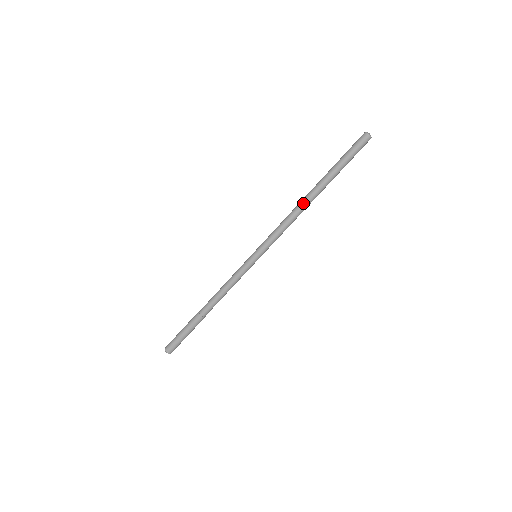
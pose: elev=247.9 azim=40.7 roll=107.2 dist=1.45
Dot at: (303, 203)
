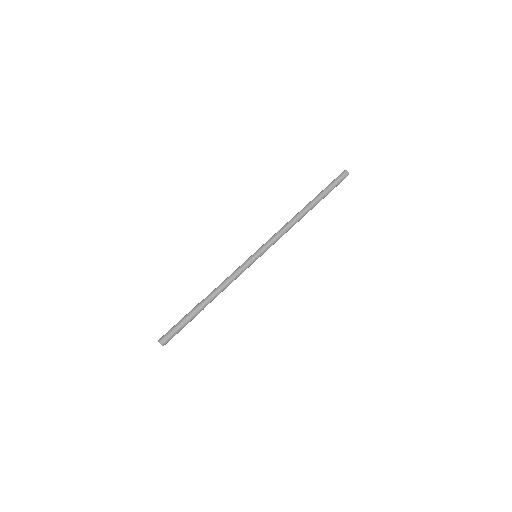
Dot at: (297, 214)
